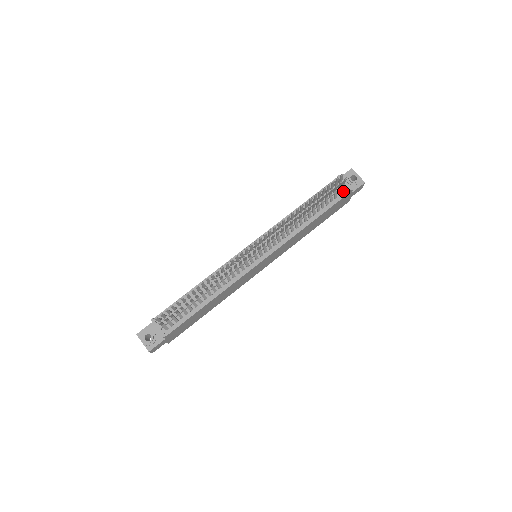
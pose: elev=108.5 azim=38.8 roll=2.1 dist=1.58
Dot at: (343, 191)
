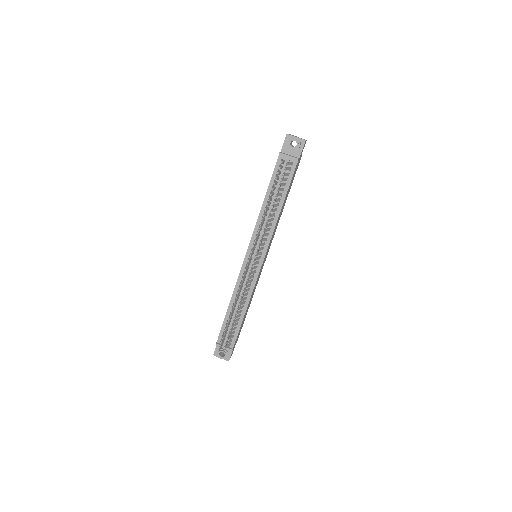
Dot at: (291, 165)
